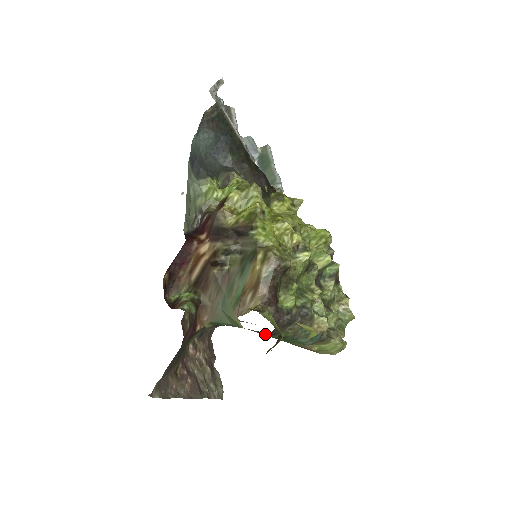
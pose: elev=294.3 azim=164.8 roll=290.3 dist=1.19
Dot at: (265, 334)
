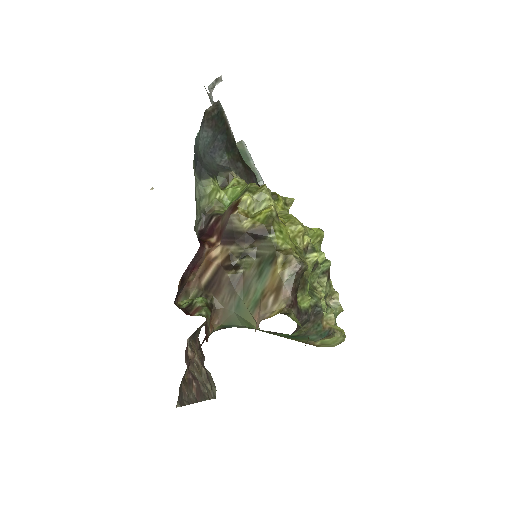
Dot at: (278, 334)
